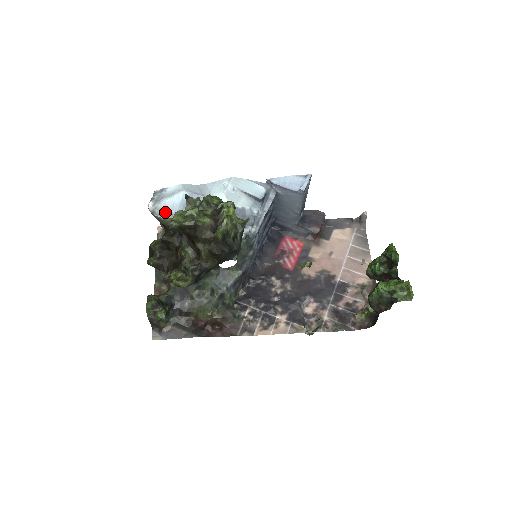
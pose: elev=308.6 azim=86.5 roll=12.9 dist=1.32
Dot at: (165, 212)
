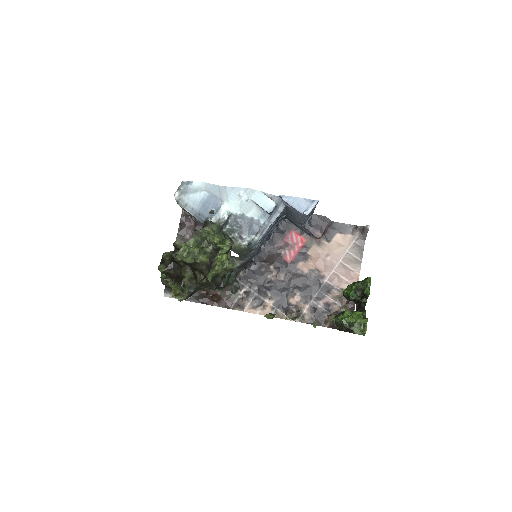
Dot at: (187, 205)
